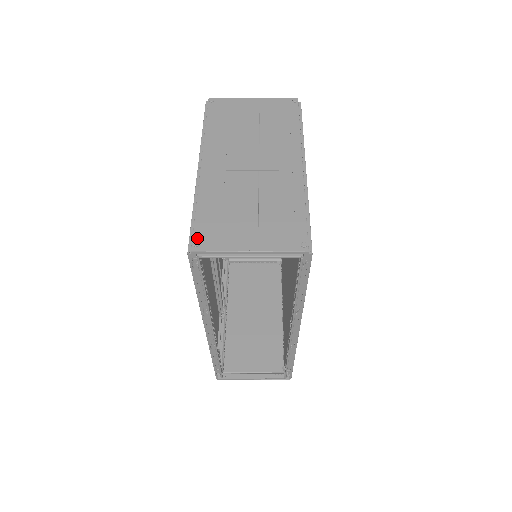
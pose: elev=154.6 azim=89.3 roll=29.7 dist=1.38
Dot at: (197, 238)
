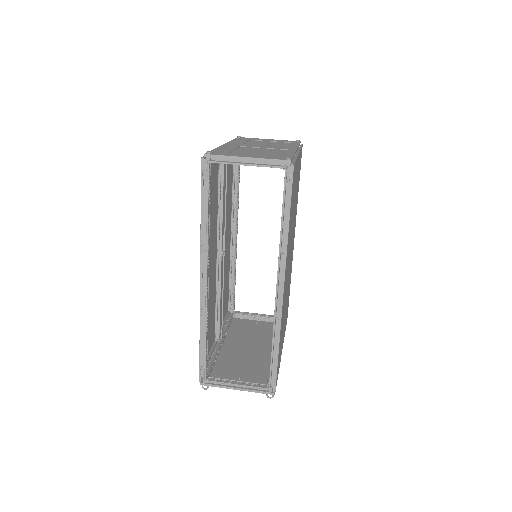
Dot at: occluded
